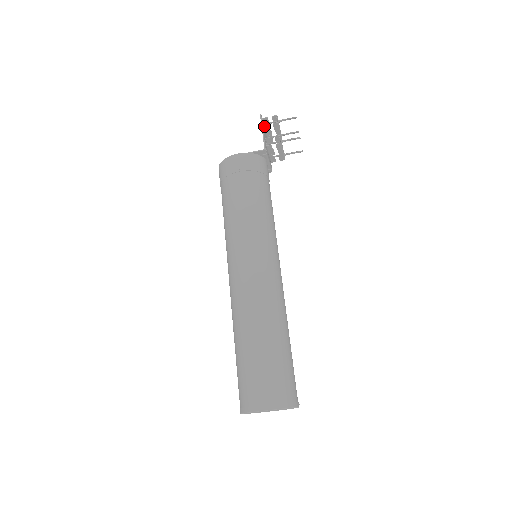
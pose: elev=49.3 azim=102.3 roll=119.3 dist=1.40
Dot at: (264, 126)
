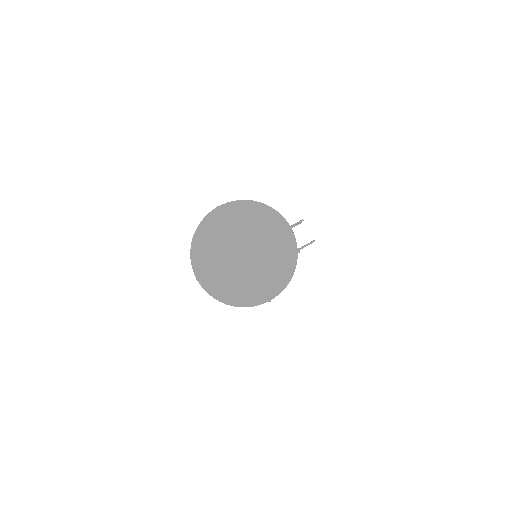
Dot at: occluded
